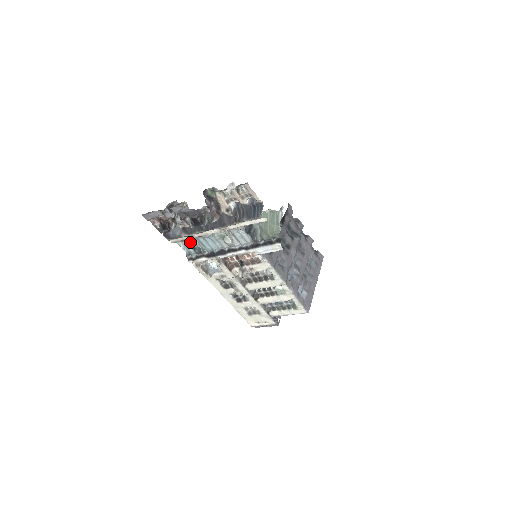
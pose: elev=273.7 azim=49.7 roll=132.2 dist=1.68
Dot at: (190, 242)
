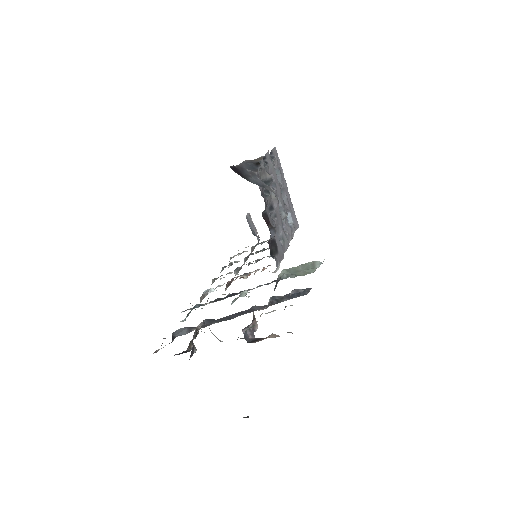
Dot at: (189, 312)
